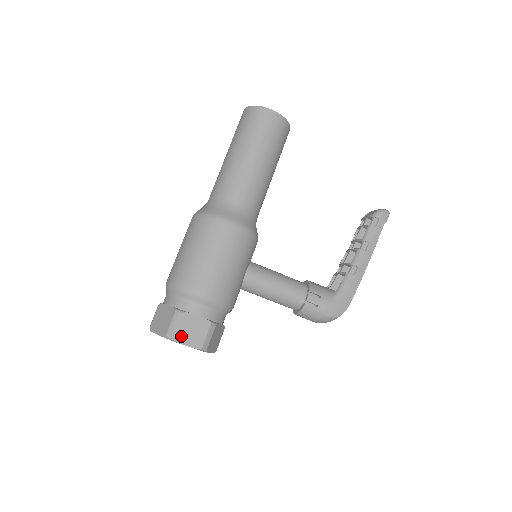
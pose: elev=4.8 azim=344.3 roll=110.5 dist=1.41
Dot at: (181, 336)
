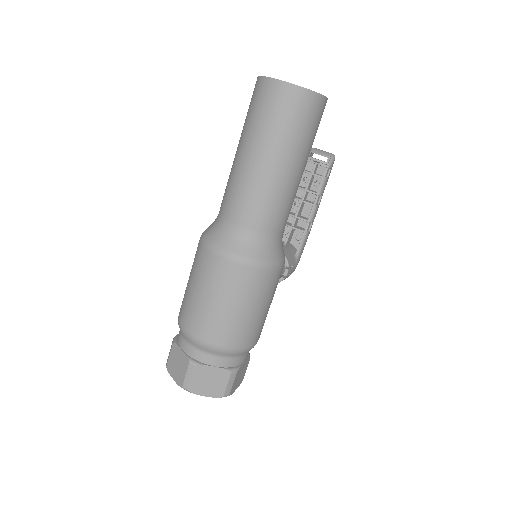
Dot at: (234, 388)
